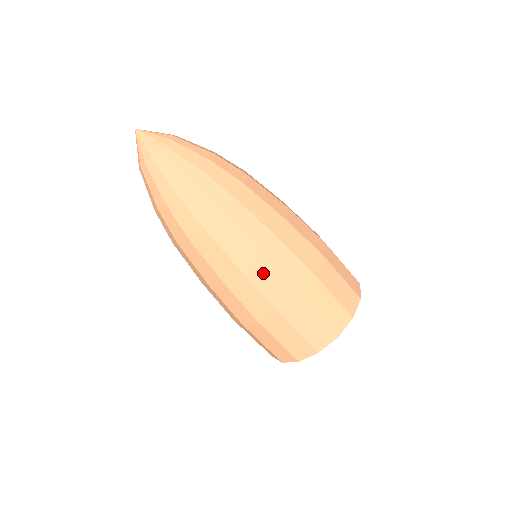
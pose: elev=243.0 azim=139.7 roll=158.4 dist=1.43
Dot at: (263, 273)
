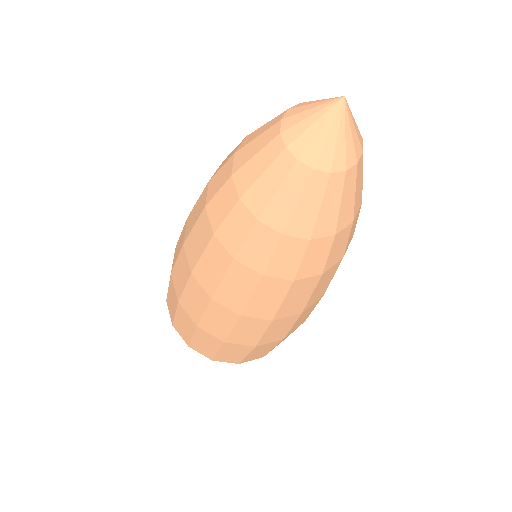
Dot at: occluded
